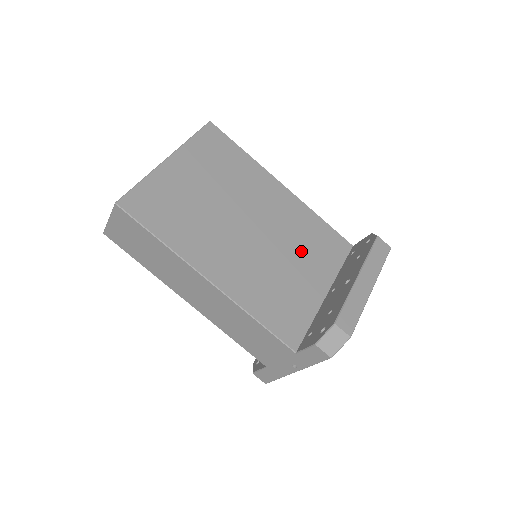
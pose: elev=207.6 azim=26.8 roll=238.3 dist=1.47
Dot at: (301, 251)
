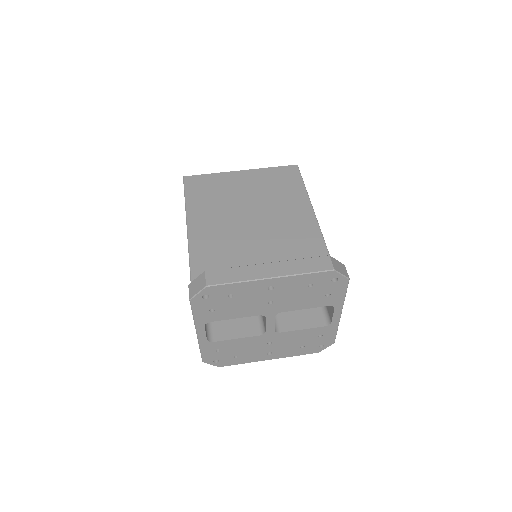
Dot at: (278, 257)
